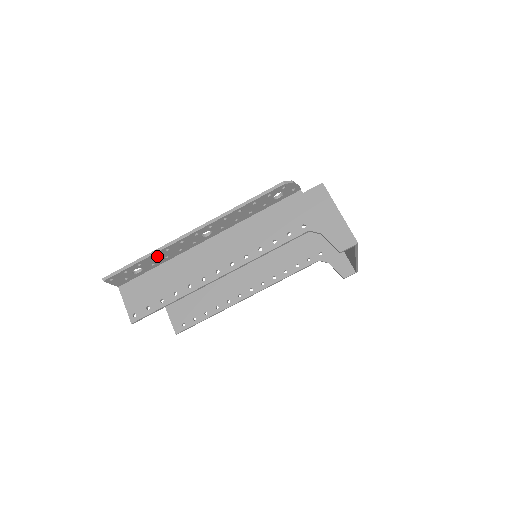
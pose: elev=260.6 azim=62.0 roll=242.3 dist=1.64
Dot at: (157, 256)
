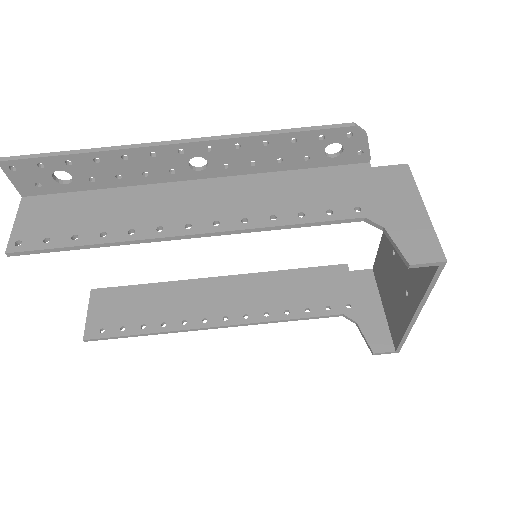
Dot at: (104, 162)
